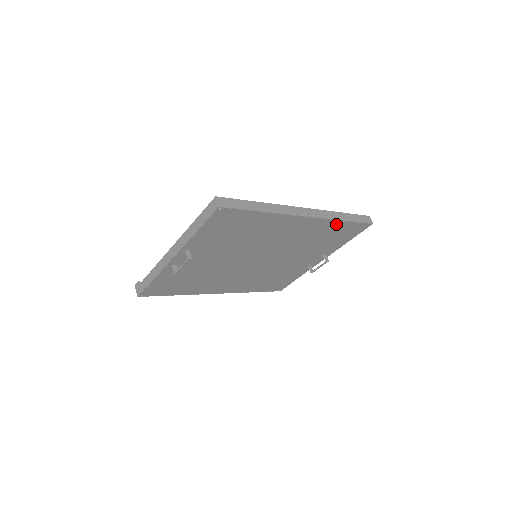
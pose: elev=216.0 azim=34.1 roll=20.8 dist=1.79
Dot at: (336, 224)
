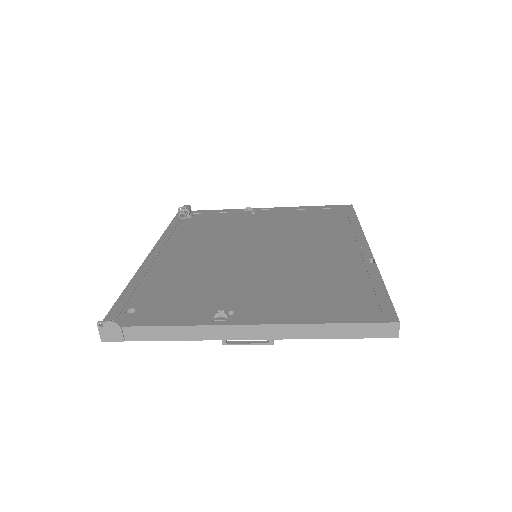
Dot at: occluded
